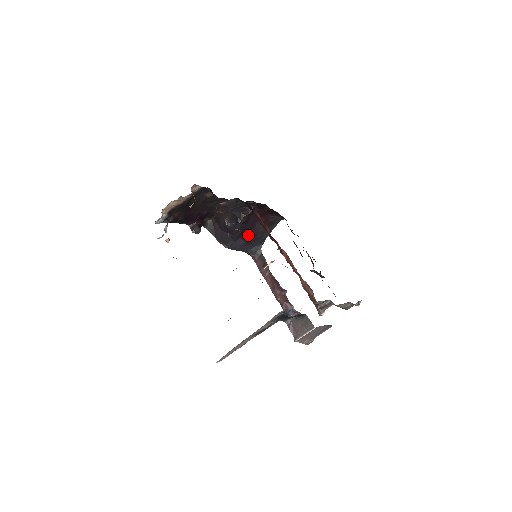
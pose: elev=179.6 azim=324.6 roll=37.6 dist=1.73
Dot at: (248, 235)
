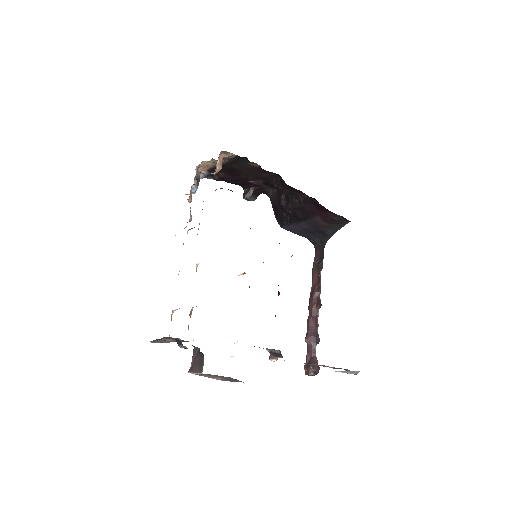
Dot at: (305, 223)
